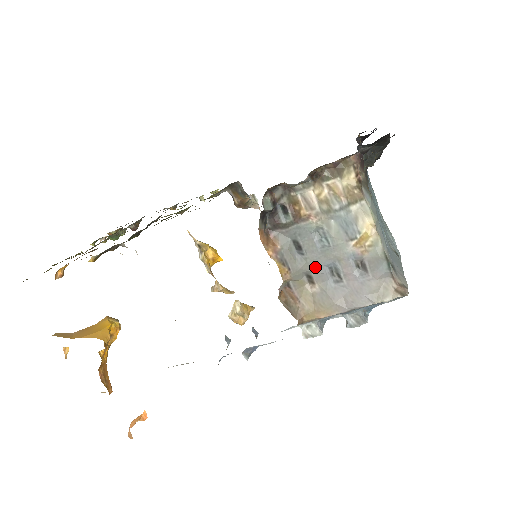
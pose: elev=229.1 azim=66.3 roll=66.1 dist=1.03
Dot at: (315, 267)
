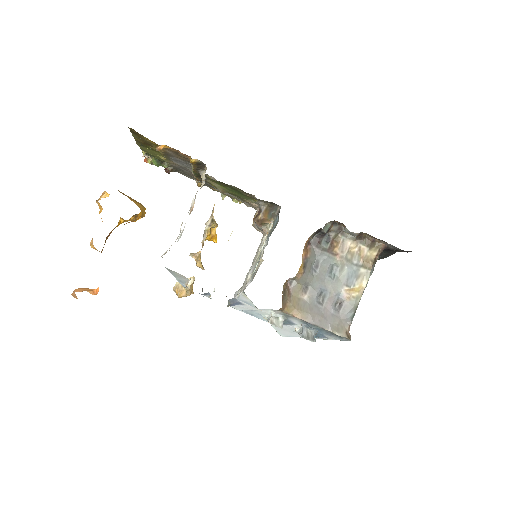
Dot at: (315, 284)
